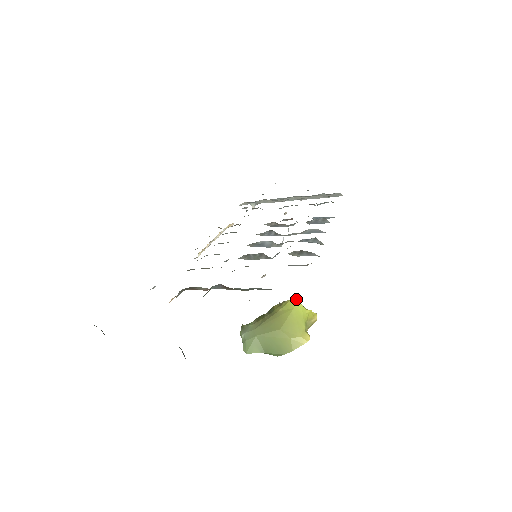
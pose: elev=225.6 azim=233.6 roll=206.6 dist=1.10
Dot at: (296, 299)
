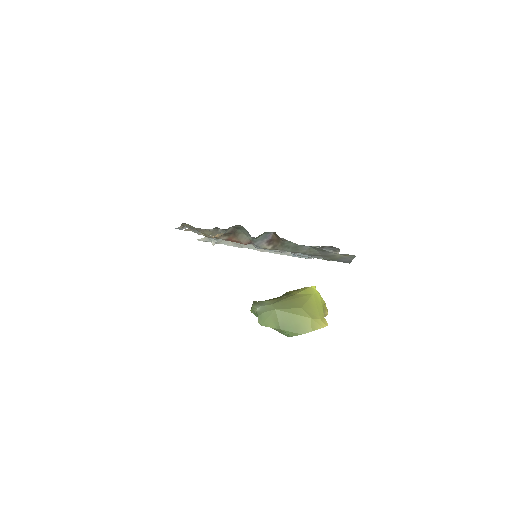
Dot at: (315, 287)
